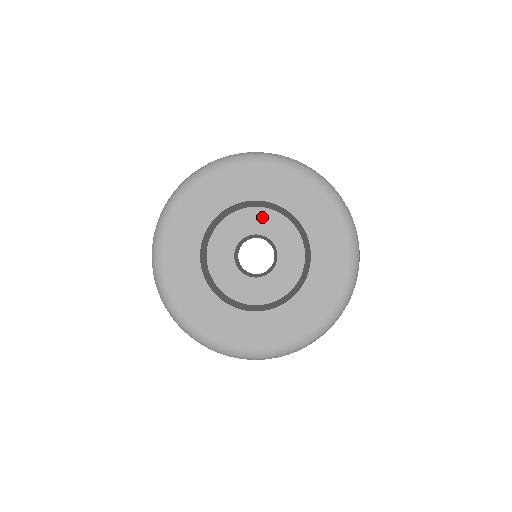
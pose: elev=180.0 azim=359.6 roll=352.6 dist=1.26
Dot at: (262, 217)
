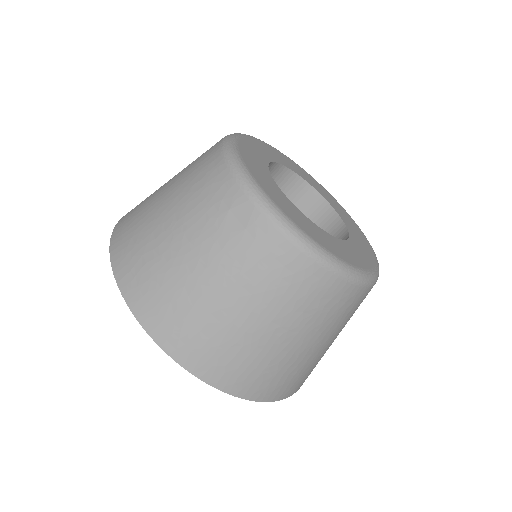
Dot at: occluded
